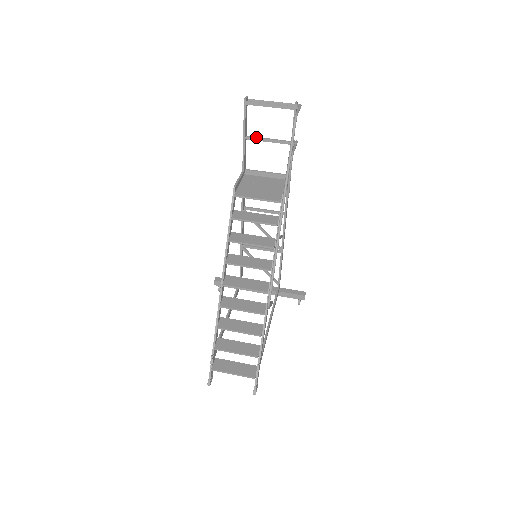
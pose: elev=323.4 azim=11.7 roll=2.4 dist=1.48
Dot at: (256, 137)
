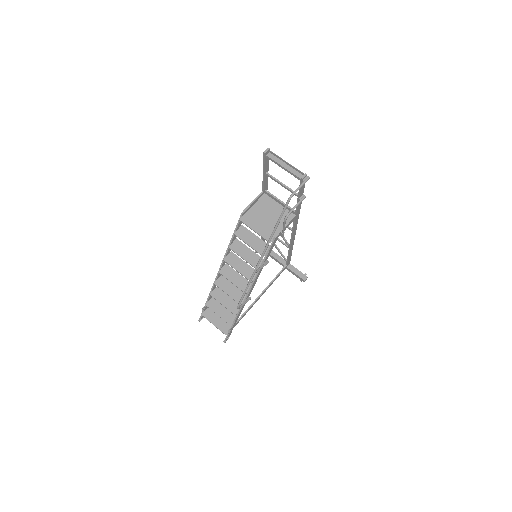
Dot at: (273, 178)
